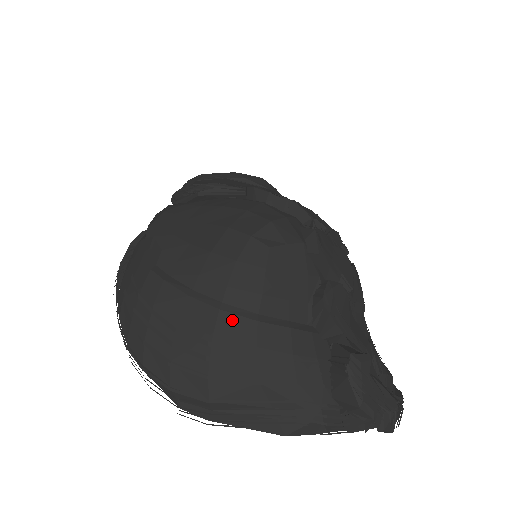
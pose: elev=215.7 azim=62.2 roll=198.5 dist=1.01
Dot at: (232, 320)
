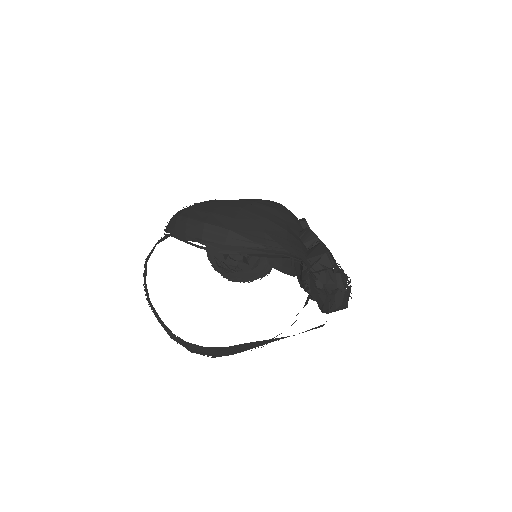
Dot at: (255, 208)
